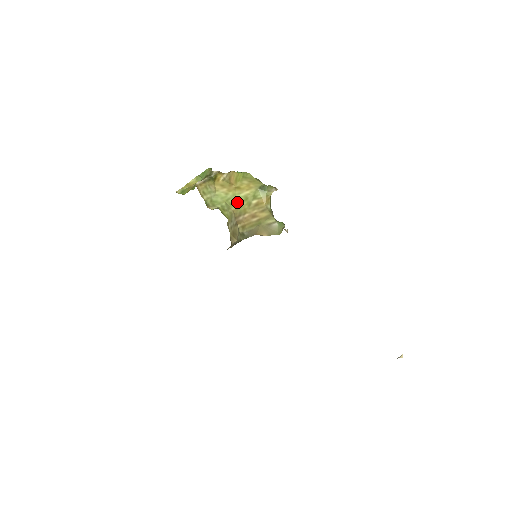
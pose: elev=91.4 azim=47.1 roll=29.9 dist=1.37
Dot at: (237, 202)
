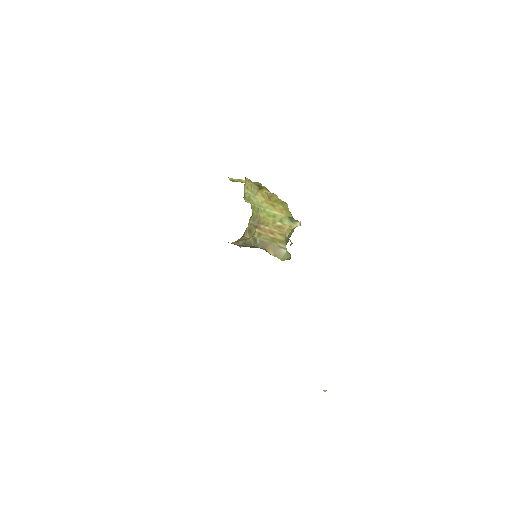
Dot at: (266, 213)
